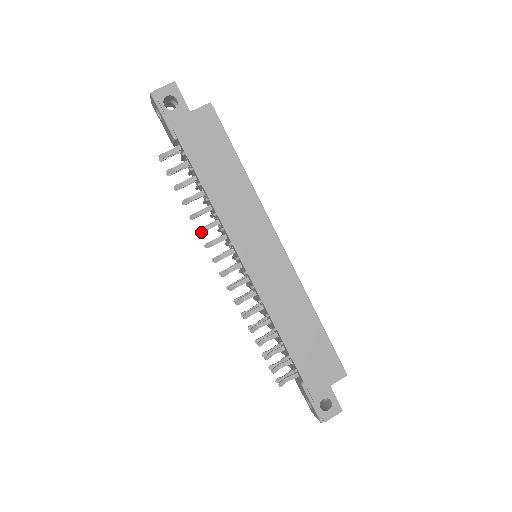
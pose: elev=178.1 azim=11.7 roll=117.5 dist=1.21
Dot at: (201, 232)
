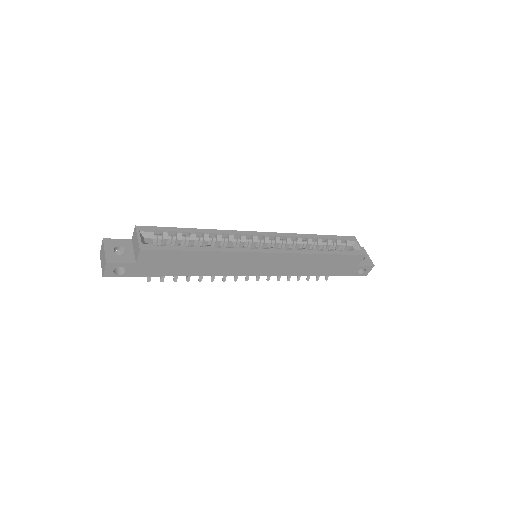
Dot at: (213, 280)
